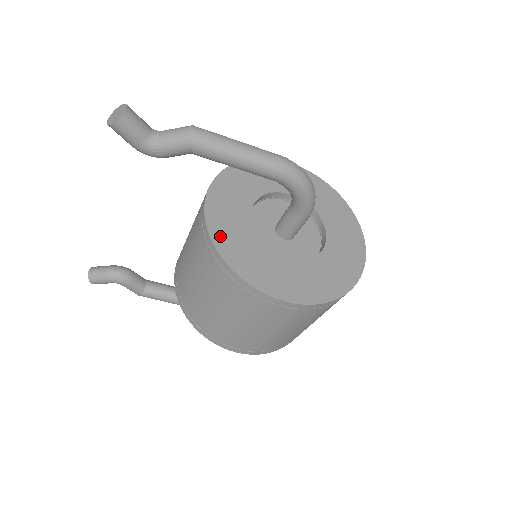
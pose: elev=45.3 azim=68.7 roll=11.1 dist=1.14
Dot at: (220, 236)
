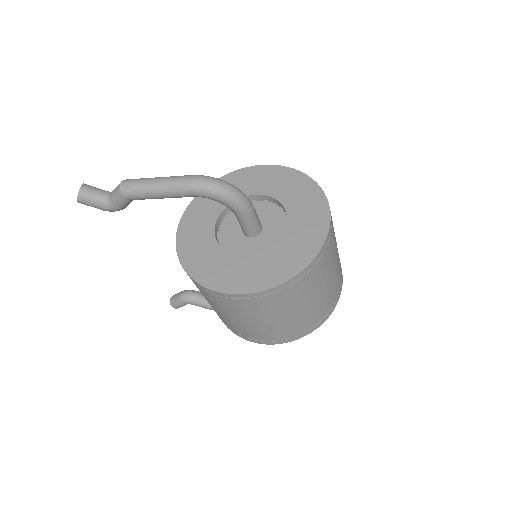
Dot at: (186, 253)
